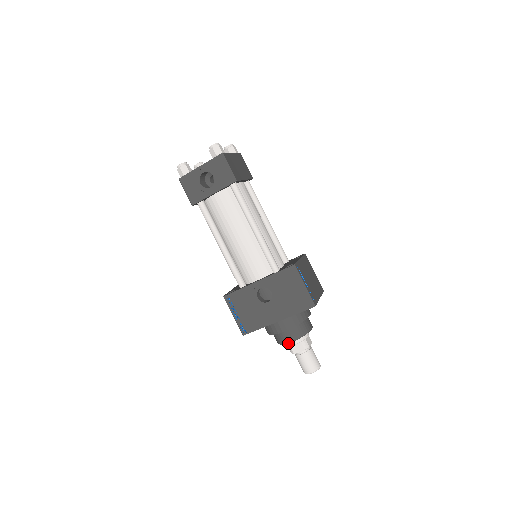
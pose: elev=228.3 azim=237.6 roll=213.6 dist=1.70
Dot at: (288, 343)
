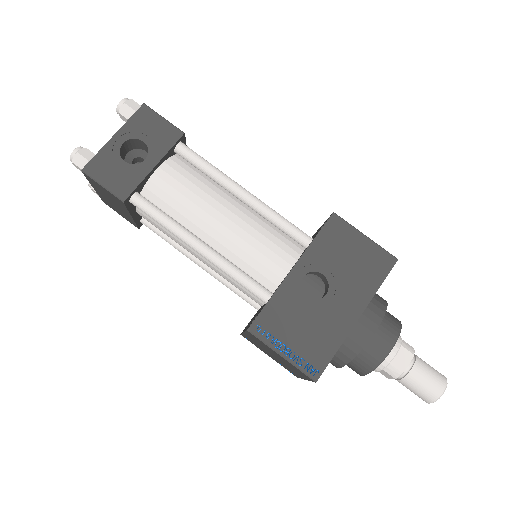
Dot at: (384, 360)
